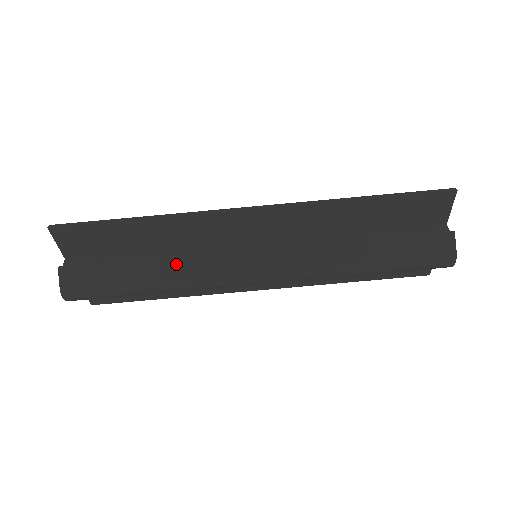
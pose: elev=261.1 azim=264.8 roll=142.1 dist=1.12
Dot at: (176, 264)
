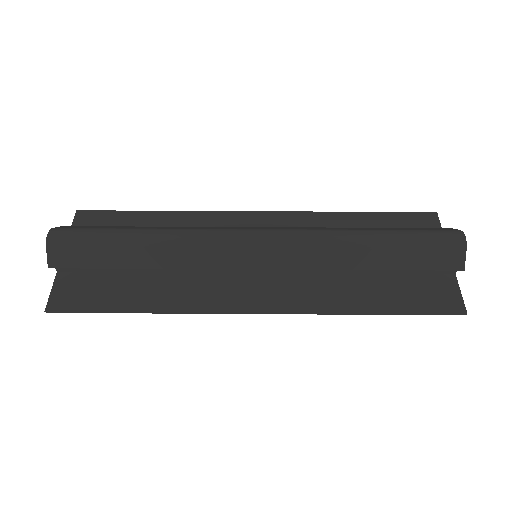
Dot at: (176, 227)
